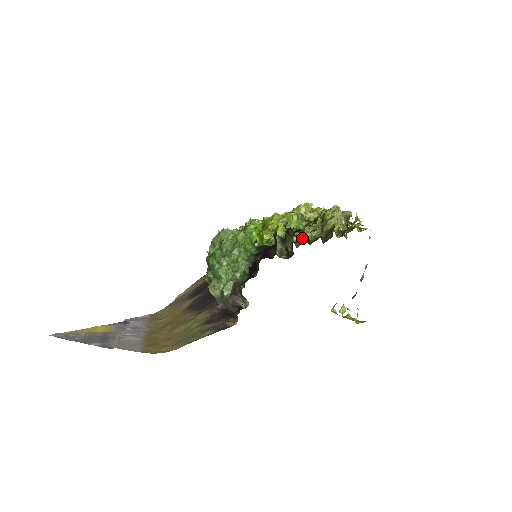
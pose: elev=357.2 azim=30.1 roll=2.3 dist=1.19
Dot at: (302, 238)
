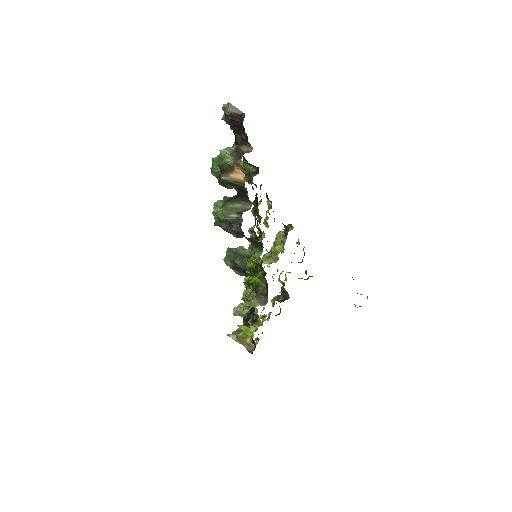
Dot at: (276, 251)
